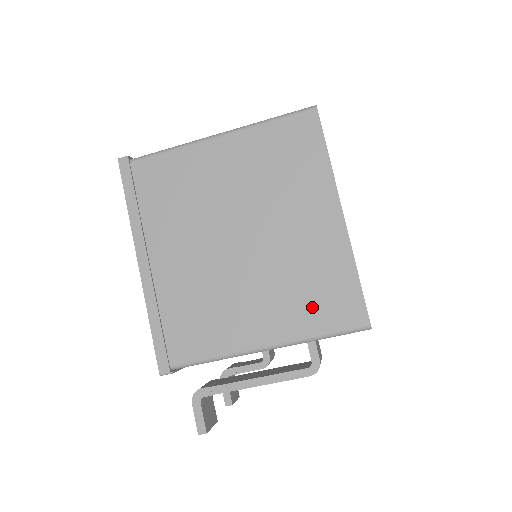
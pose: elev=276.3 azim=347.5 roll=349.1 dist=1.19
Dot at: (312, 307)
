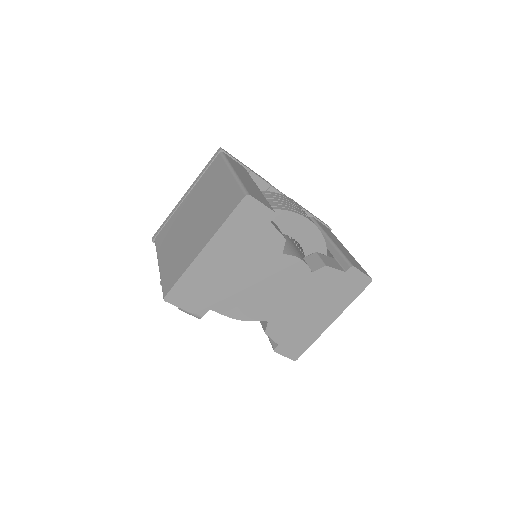
Dot at: (170, 269)
